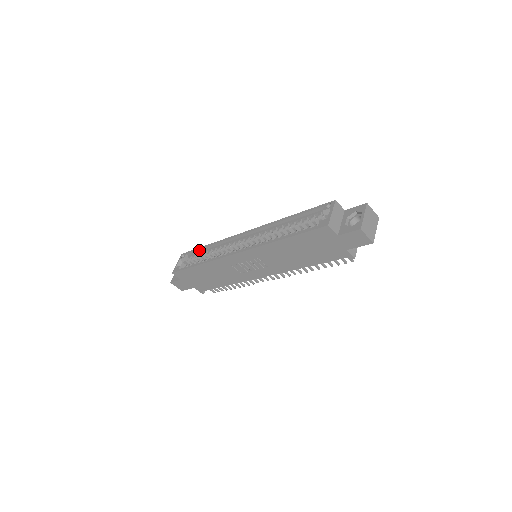
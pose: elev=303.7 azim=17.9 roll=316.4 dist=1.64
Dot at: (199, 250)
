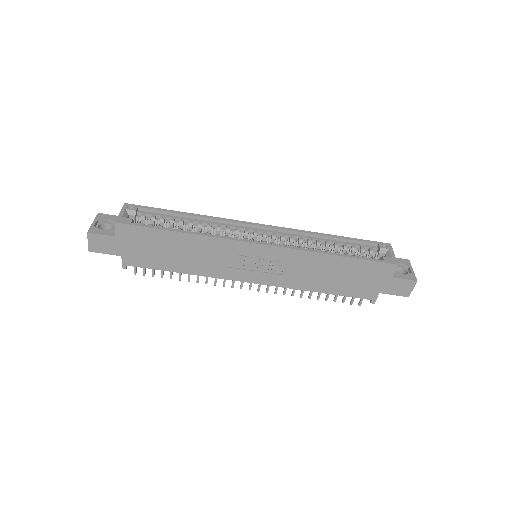
Dot at: (167, 212)
